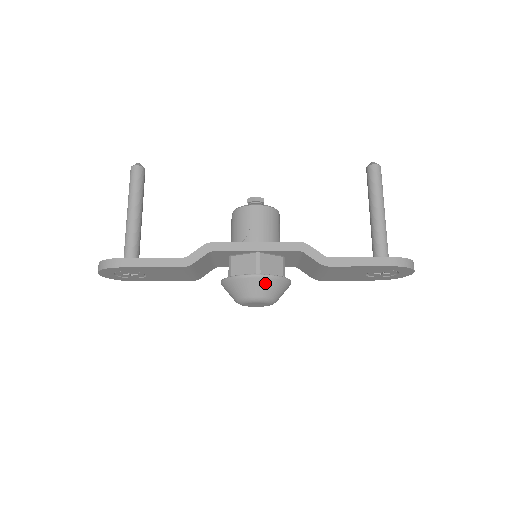
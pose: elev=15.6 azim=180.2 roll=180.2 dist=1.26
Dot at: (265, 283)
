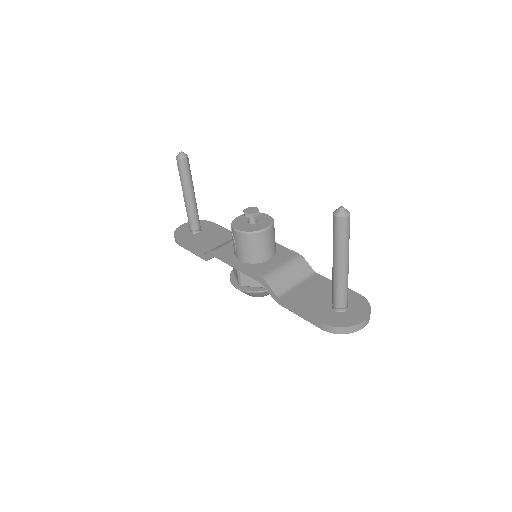
Dot at: (245, 293)
